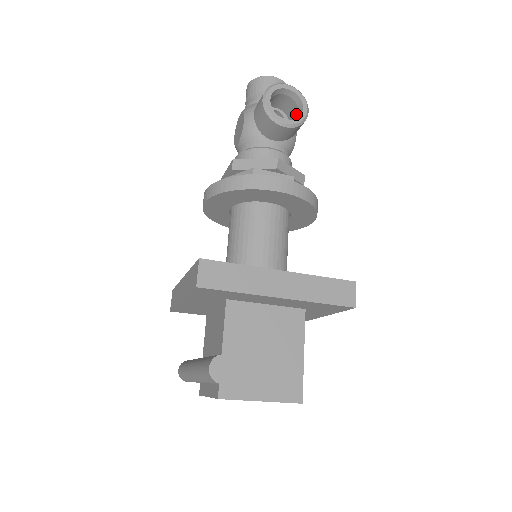
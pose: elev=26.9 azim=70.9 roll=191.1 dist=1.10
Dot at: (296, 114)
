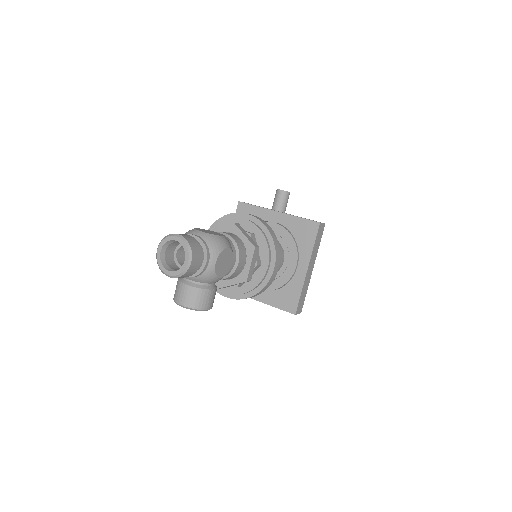
Dot at: occluded
